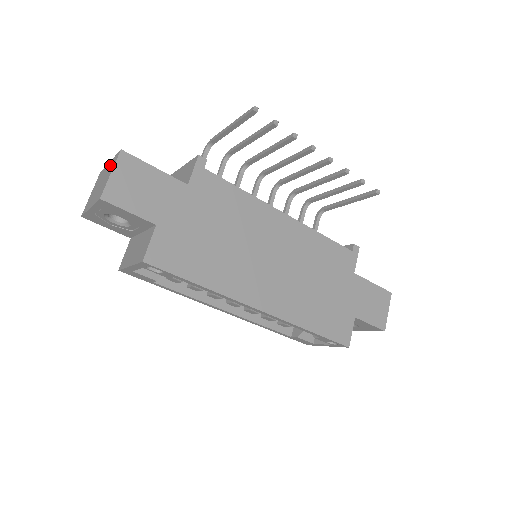
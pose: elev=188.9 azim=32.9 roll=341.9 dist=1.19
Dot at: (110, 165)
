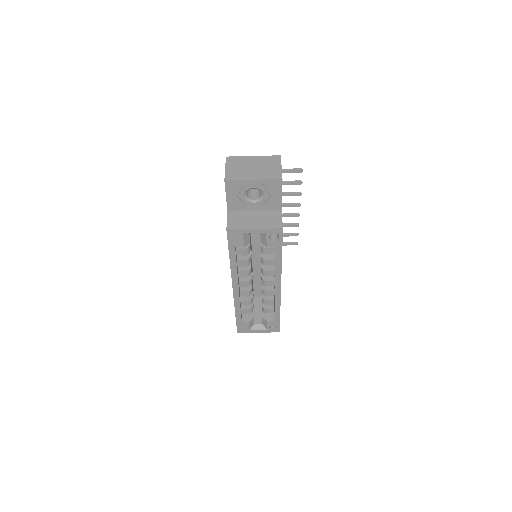
Dot at: (265, 159)
